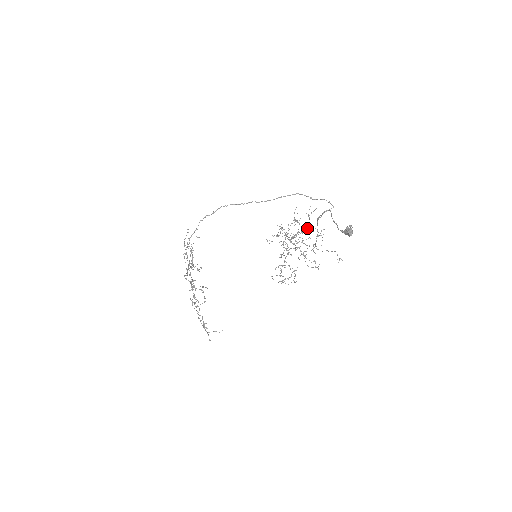
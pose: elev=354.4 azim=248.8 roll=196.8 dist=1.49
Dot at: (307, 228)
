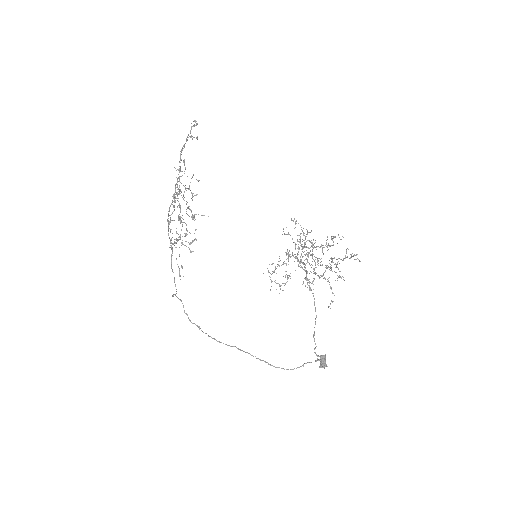
Dot at: occluded
